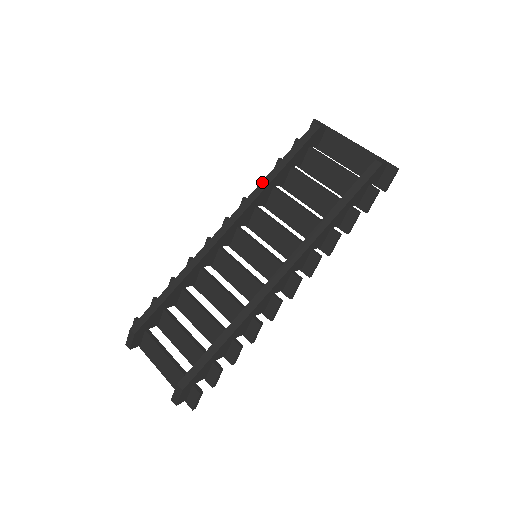
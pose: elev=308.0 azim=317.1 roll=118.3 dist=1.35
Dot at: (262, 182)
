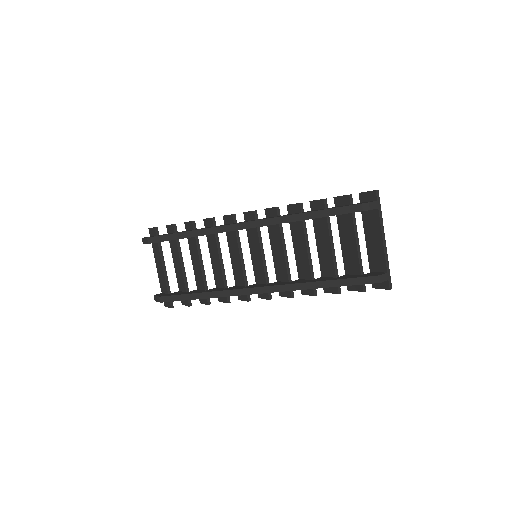
Dot at: (294, 215)
